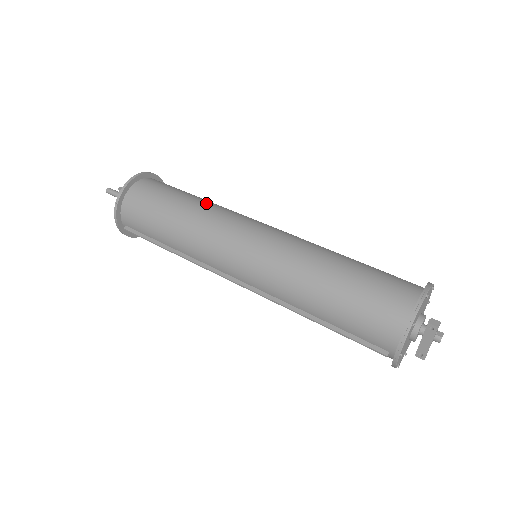
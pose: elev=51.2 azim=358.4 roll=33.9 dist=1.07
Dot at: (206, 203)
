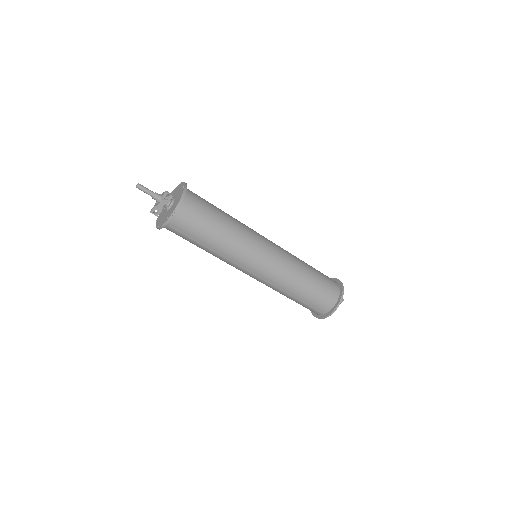
Dot at: (234, 218)
